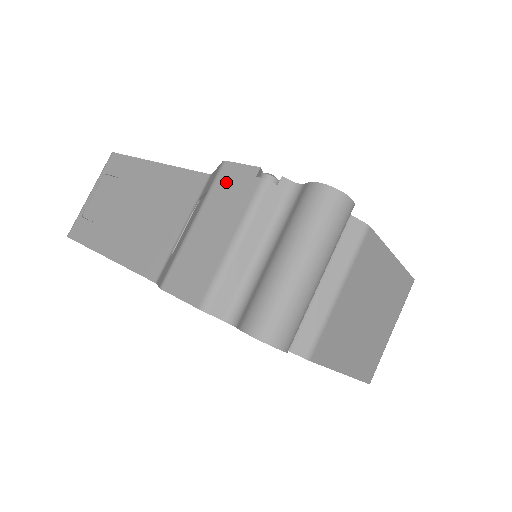
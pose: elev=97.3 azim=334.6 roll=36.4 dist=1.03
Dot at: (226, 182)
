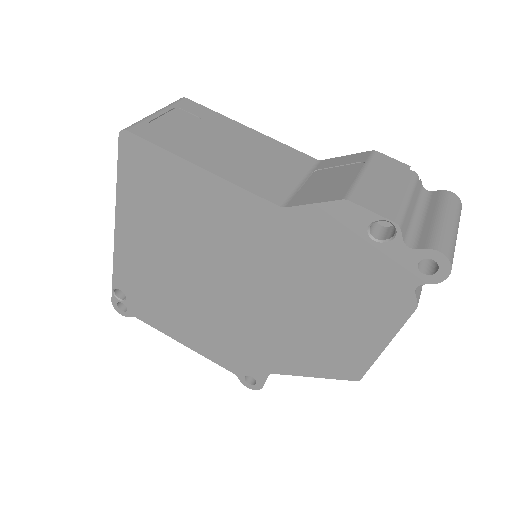
Dot at: (384, 162)
